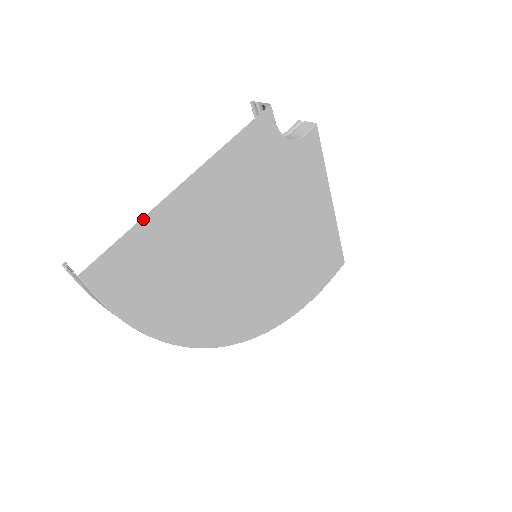
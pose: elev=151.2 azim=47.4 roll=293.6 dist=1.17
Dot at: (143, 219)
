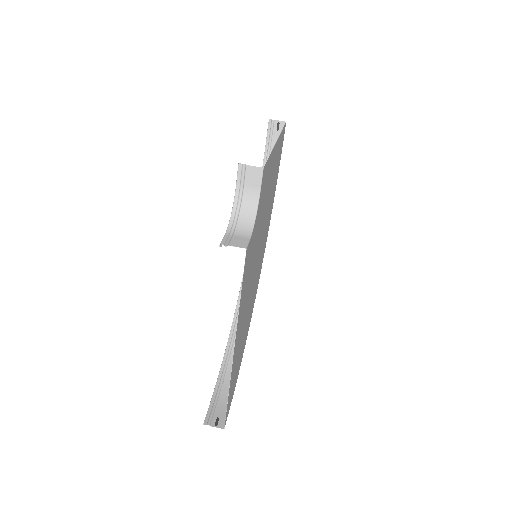
Dot at: (229, 386)
